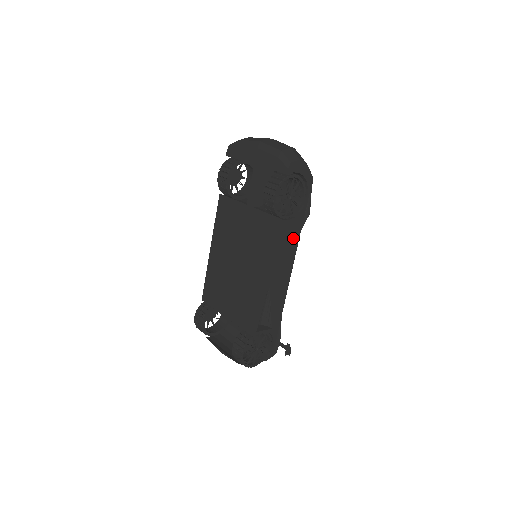
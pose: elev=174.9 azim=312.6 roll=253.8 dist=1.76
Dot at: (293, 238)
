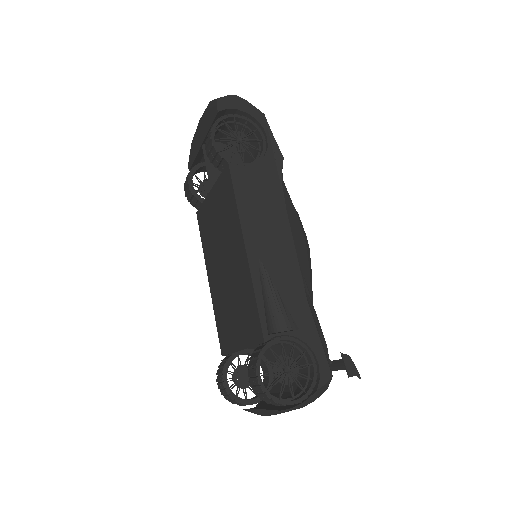
Dot at: (270, 190)
